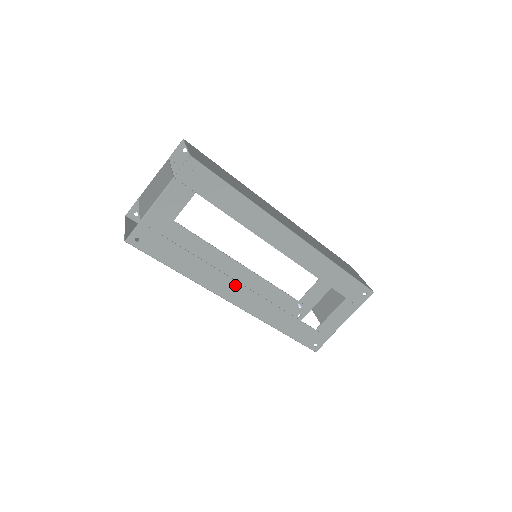
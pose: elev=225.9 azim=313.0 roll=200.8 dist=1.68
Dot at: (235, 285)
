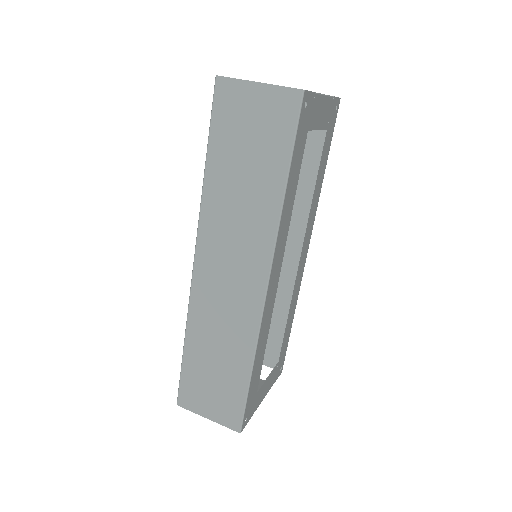
Dot at: (280, 262)
